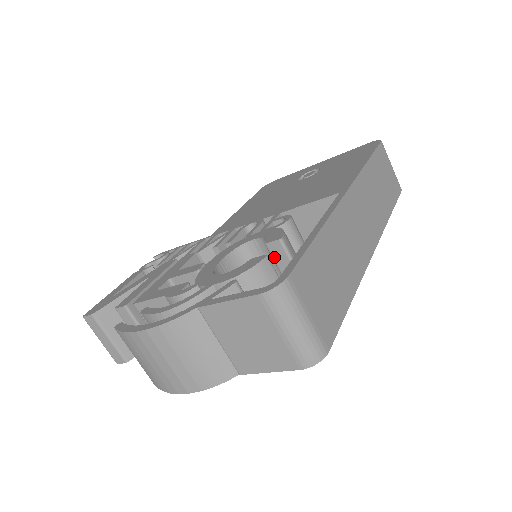
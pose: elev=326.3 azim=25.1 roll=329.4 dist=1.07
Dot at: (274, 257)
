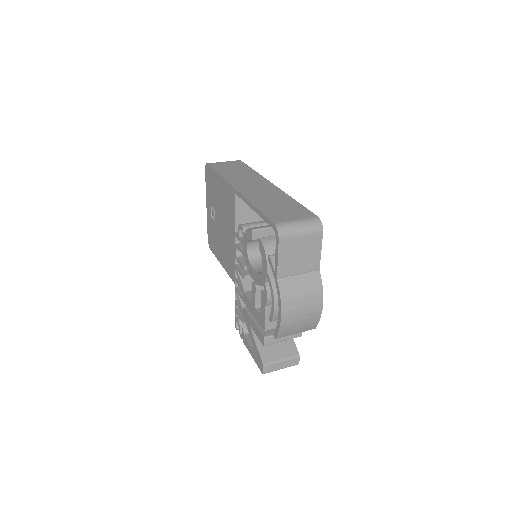
Dot at: occluded
